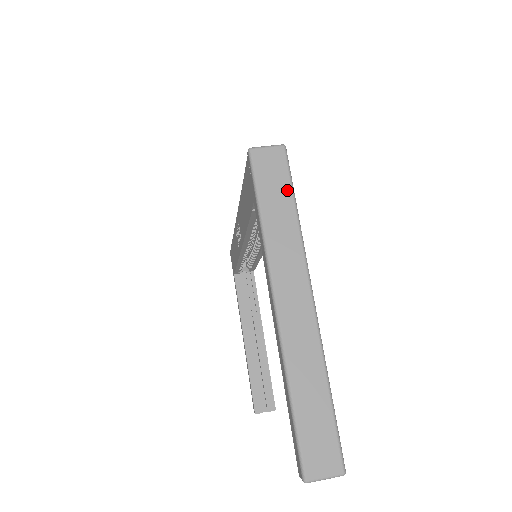
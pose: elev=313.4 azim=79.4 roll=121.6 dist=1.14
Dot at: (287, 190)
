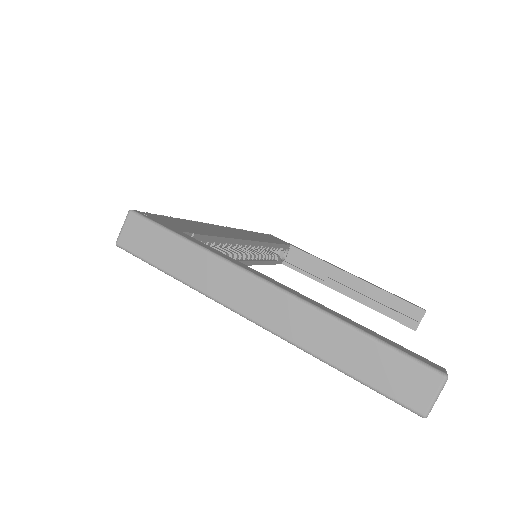
Dot at: (166, 237)
